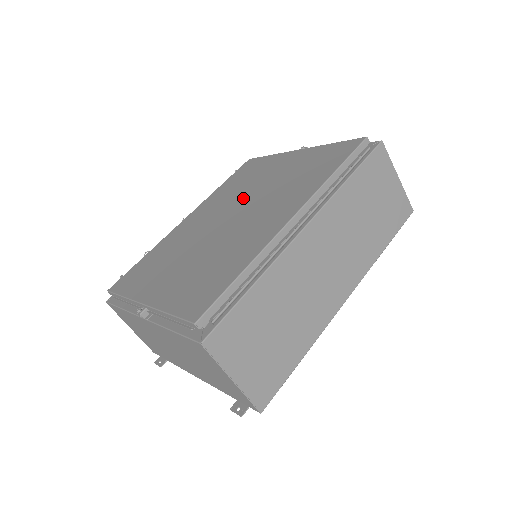
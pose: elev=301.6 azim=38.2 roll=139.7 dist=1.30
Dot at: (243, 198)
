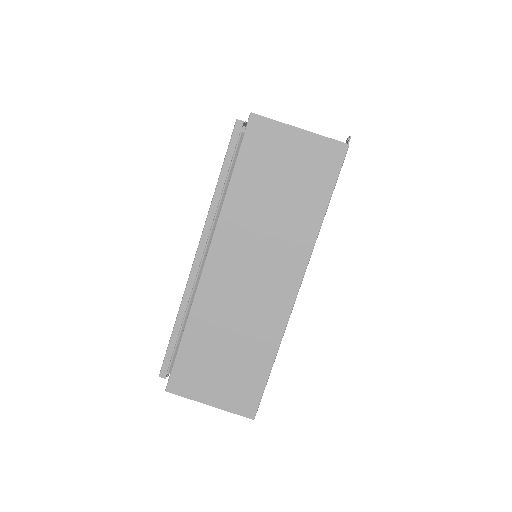
Dot at: occluded
